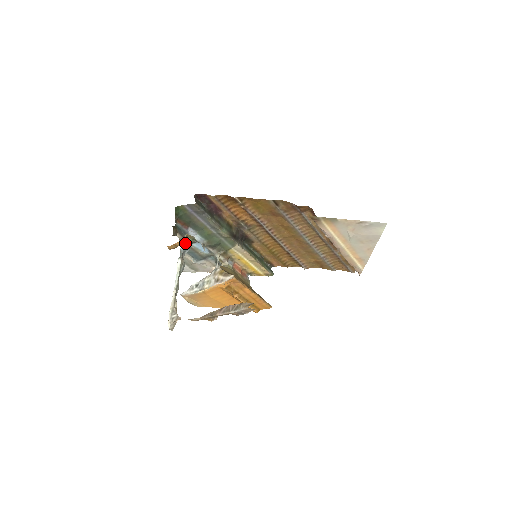
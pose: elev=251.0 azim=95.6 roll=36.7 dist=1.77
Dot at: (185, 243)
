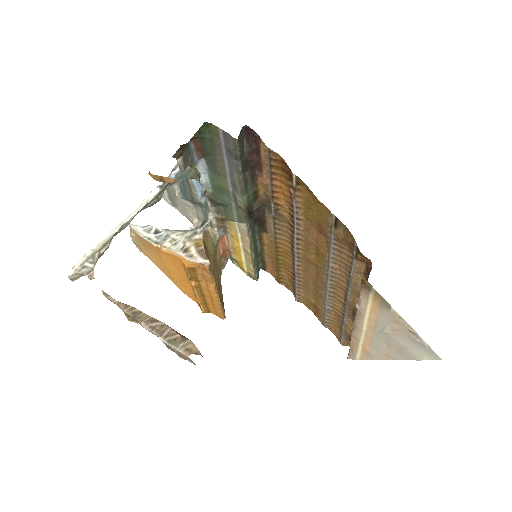
Dot at: (183, 172)
